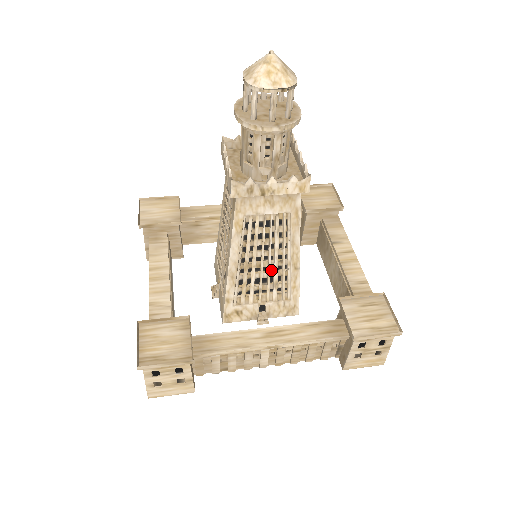
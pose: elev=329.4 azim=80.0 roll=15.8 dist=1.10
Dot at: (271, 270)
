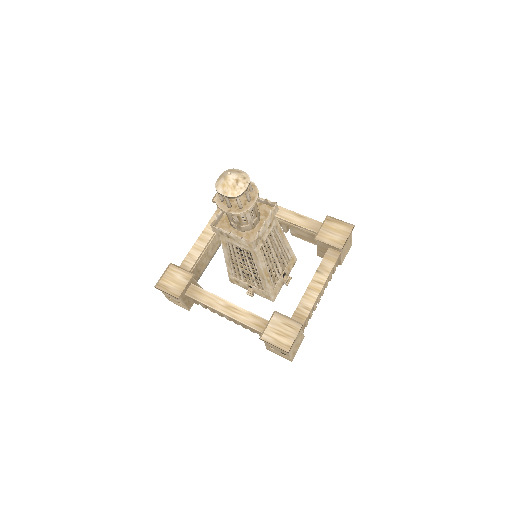
Dot at: (250, 272)
